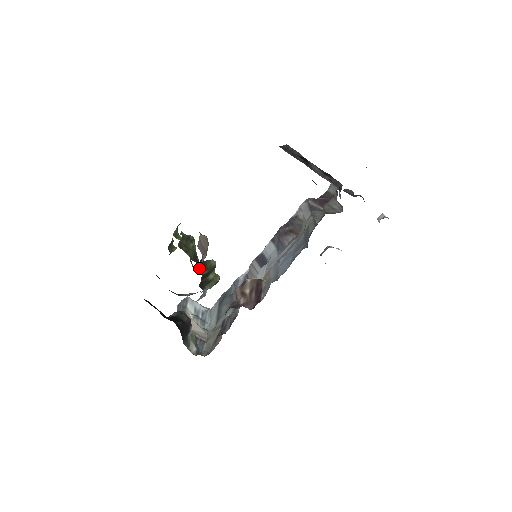
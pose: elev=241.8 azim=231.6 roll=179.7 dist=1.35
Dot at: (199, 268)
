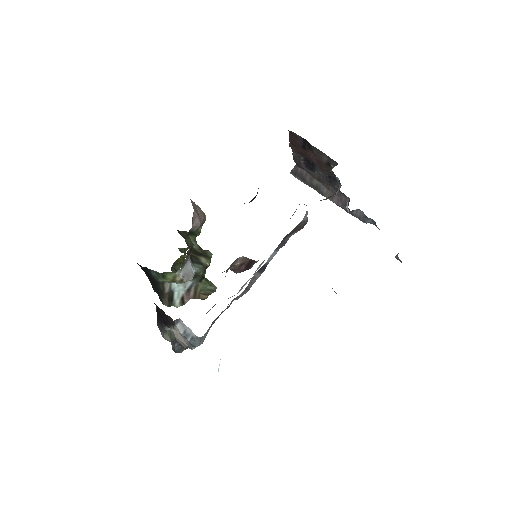
Dot at: (191, 239)
